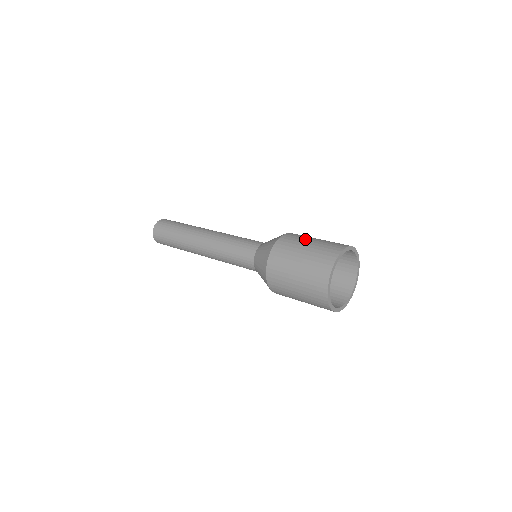
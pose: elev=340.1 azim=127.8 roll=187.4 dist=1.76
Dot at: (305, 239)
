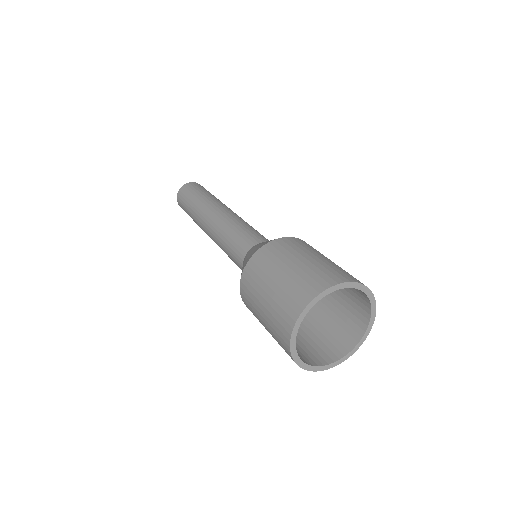
Dot at: (308, 251)
